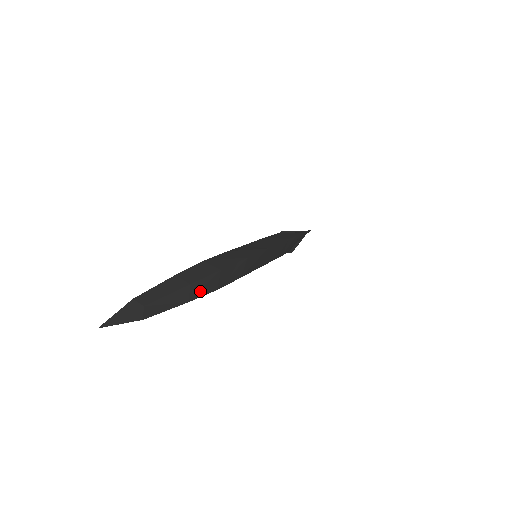
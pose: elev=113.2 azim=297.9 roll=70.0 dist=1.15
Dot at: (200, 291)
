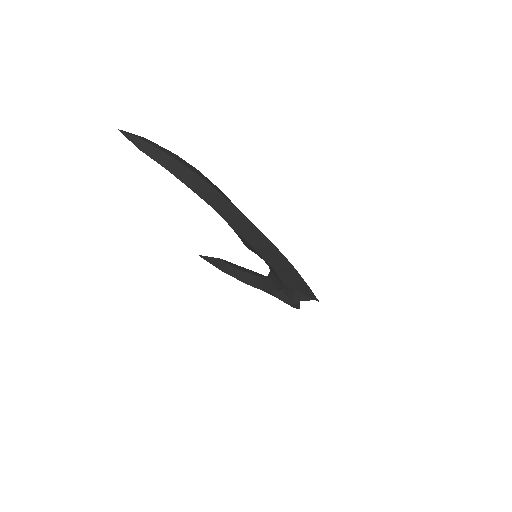
Dot at: (178, 172)
